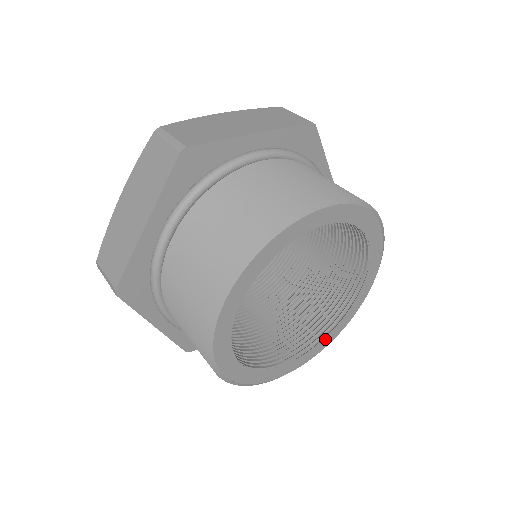
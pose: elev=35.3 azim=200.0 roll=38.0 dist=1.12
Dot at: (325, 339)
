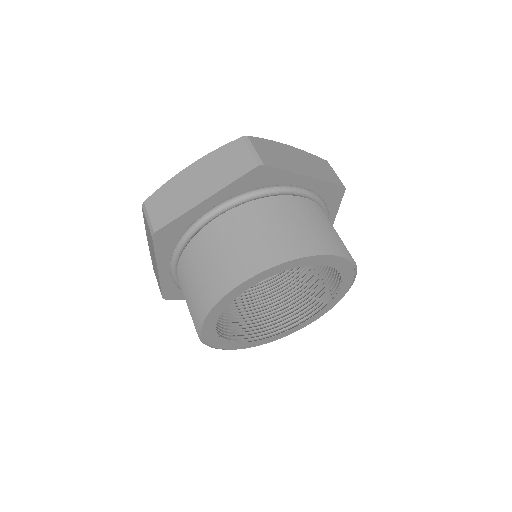
Dot at: (326, 307)
